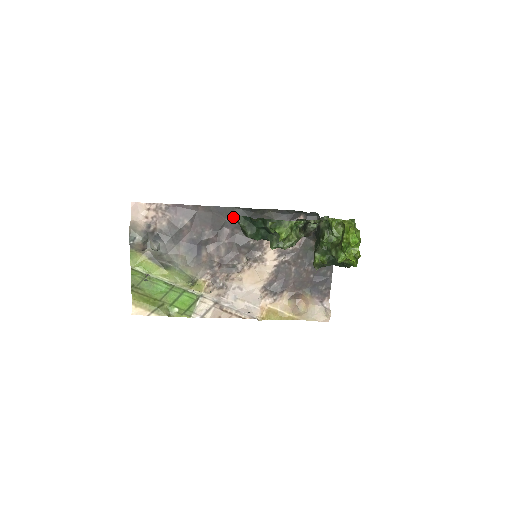
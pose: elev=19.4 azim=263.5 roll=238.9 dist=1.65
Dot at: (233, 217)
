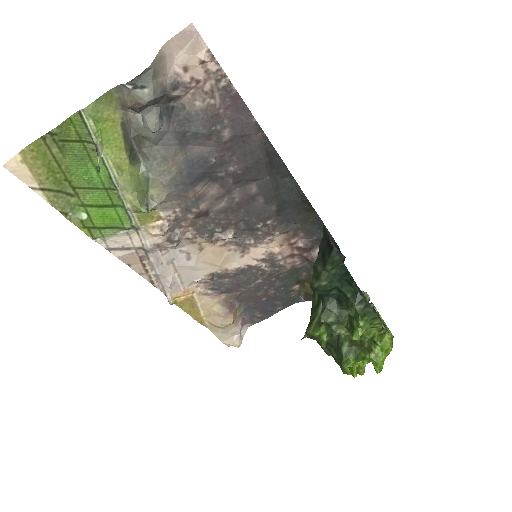
Dot at: (332, 251)
